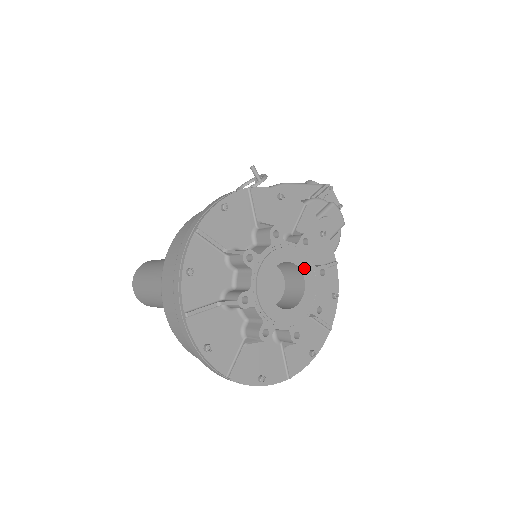
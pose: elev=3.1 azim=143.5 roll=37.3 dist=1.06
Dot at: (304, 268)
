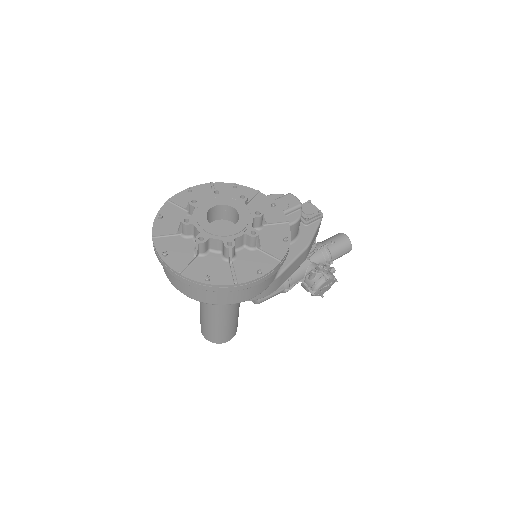
Dot at: (239, 209)
